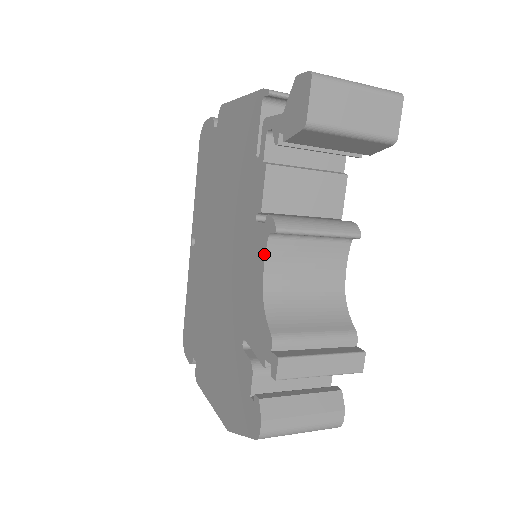
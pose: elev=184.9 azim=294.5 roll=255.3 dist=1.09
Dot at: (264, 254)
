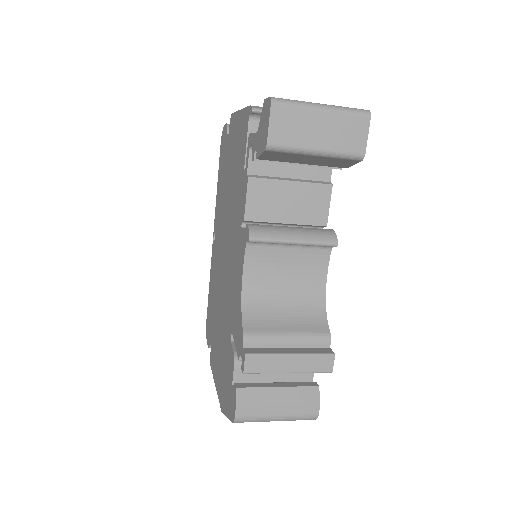
Dot at: (243, 259)
